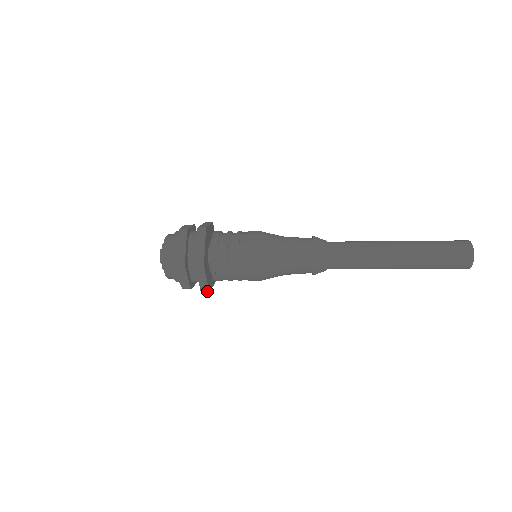
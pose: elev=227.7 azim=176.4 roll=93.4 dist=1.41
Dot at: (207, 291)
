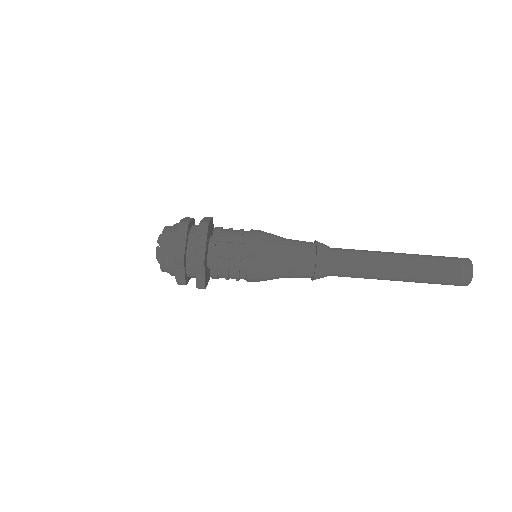
Dot at: (202, 260)
